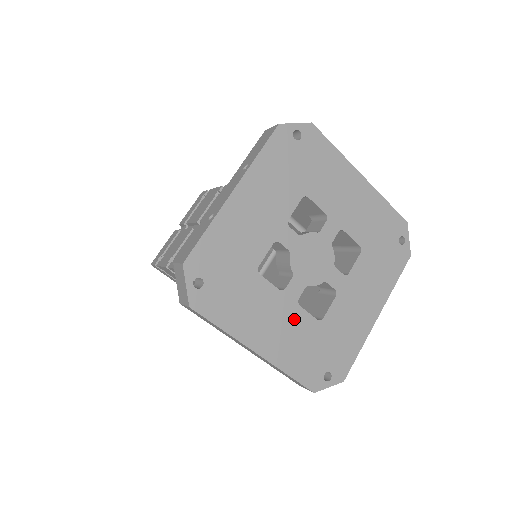
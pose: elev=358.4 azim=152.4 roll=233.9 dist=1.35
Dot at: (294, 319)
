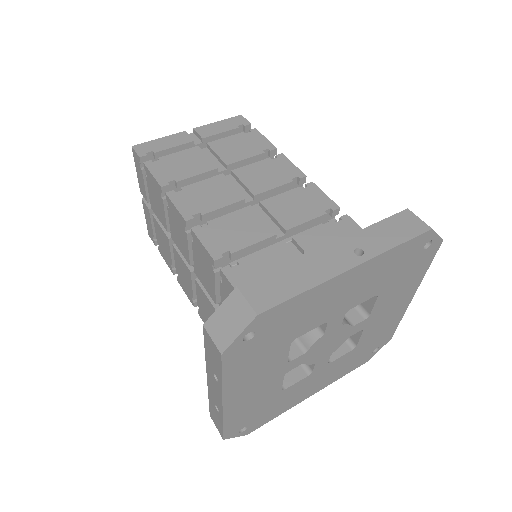
Dot at: (331, 368)
